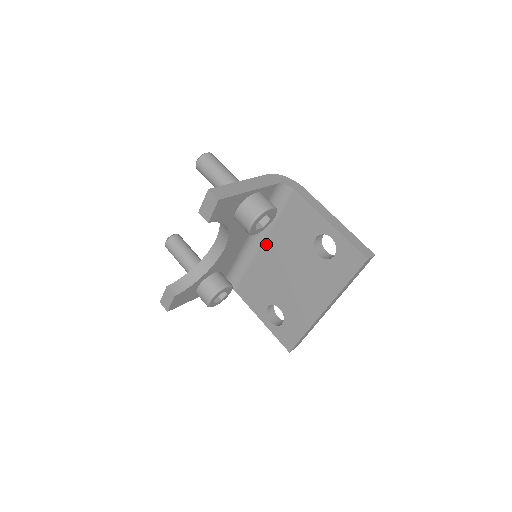
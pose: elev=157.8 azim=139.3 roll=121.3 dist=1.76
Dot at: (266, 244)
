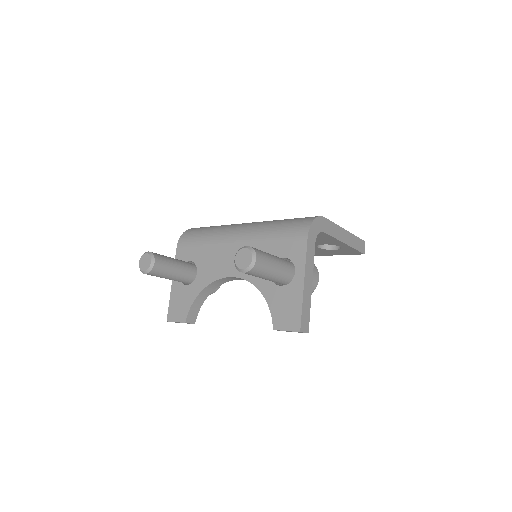
Dot at: occluded
